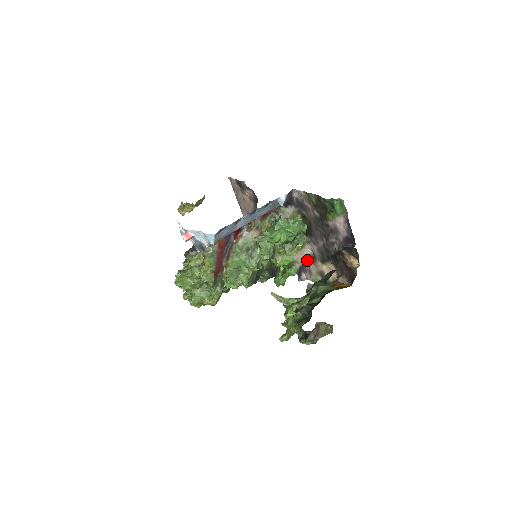
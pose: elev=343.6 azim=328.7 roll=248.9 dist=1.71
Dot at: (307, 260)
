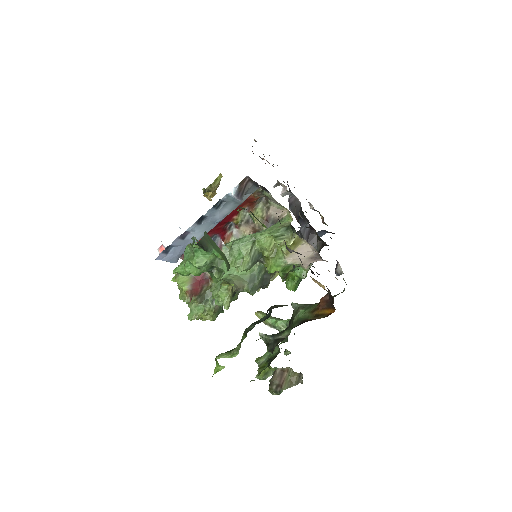
Dot at: (315, 258)
